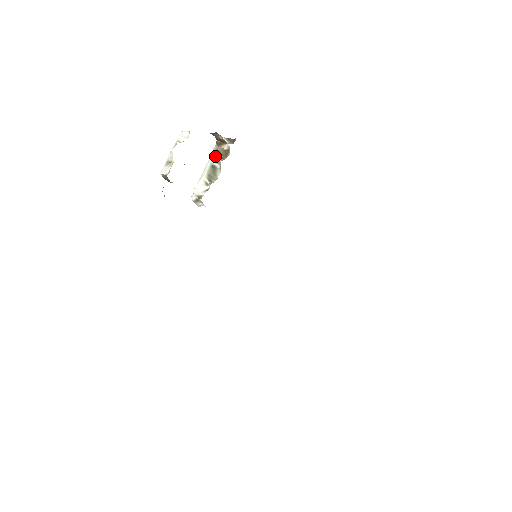
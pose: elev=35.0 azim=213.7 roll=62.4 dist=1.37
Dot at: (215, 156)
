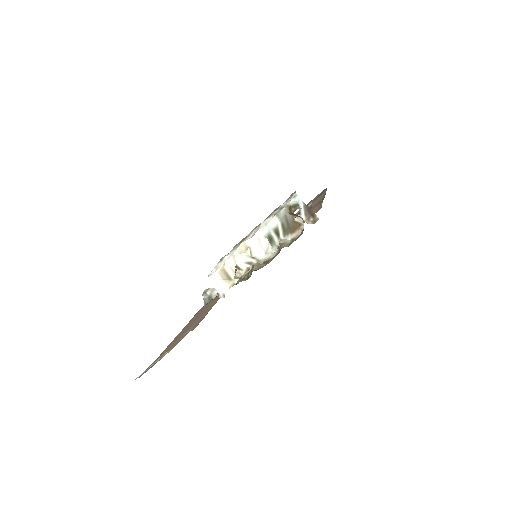
Dot at: (279, 224)
